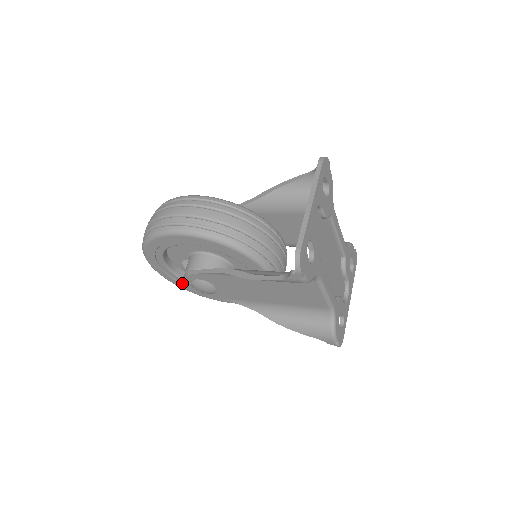
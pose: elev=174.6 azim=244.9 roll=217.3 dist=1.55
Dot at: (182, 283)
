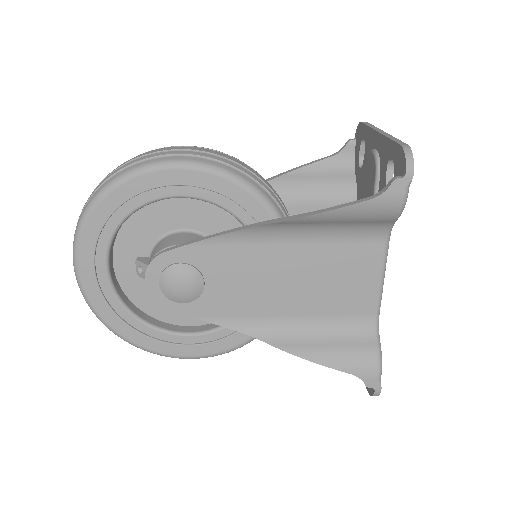
Dot at: (114, 311)
